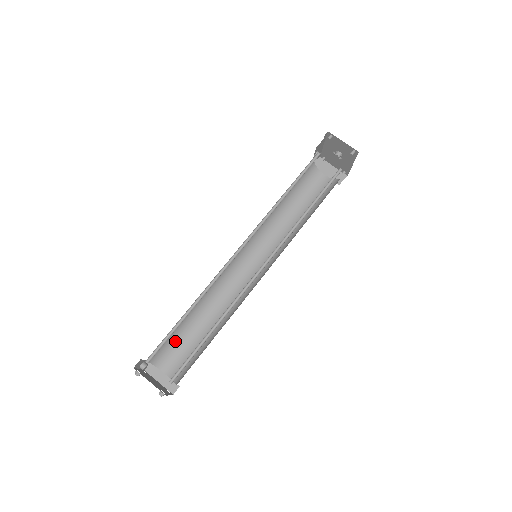
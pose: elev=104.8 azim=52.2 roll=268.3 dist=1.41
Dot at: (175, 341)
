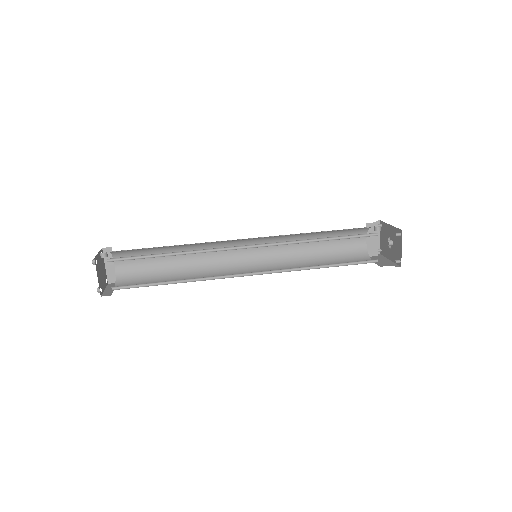
Dot at: (143, 252)
